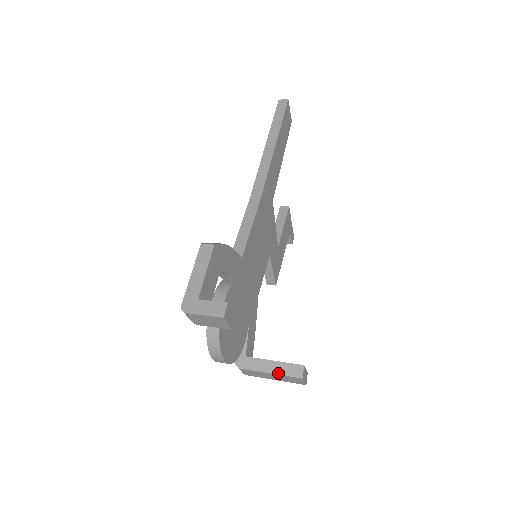
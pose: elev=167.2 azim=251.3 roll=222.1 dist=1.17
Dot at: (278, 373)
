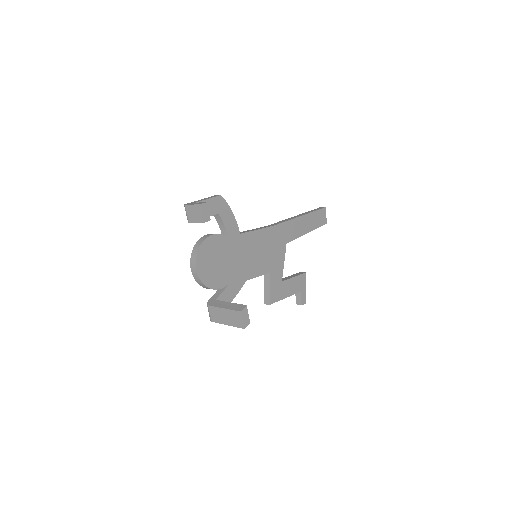
Dot at: (228, 308)
